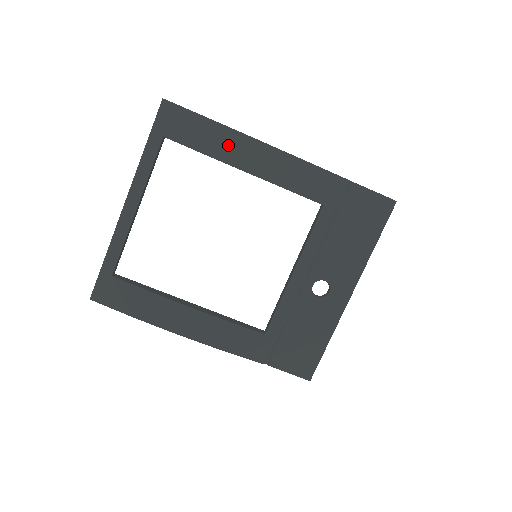
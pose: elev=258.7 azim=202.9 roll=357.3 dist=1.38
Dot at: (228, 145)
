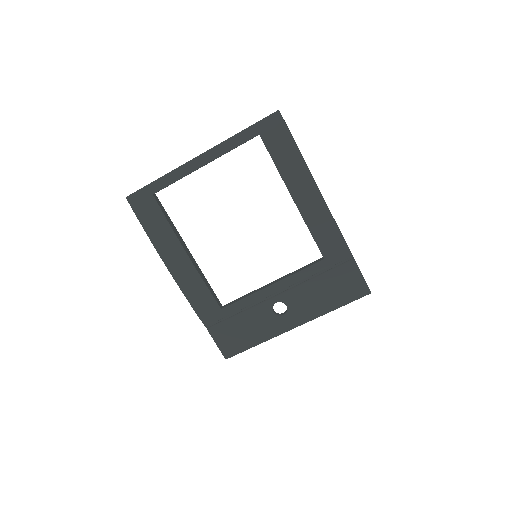
Dot at: (296, 174)
